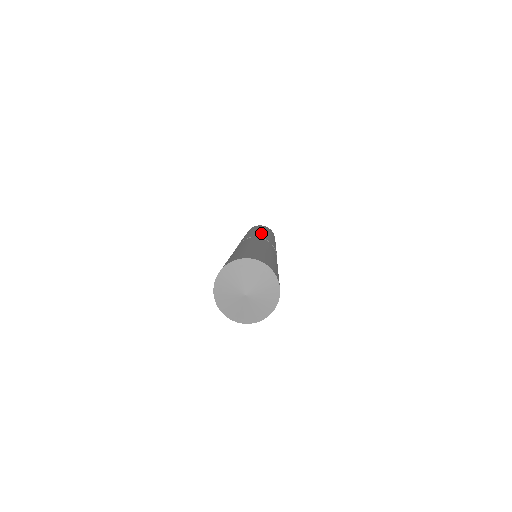
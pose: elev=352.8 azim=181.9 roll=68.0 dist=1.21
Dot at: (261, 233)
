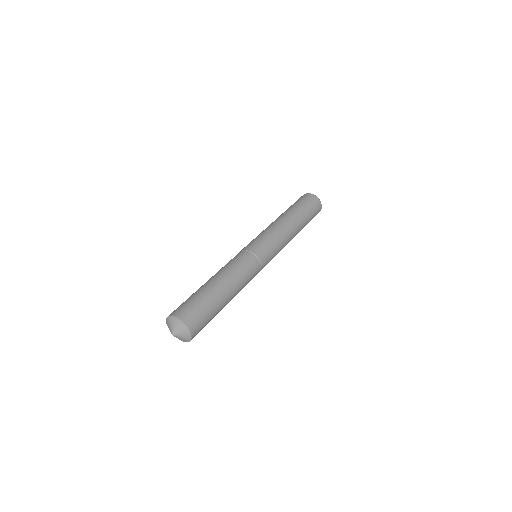
Dot at: (260, 234)
